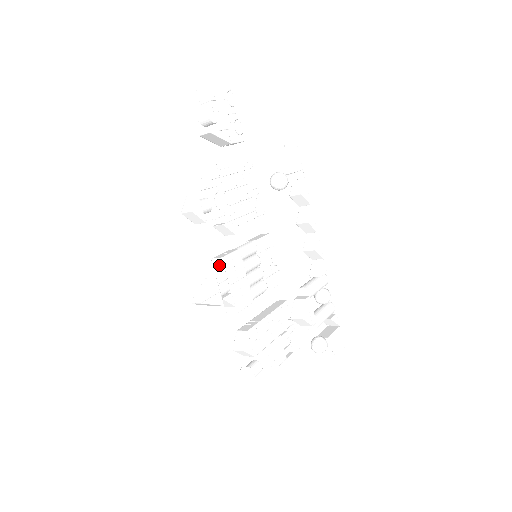
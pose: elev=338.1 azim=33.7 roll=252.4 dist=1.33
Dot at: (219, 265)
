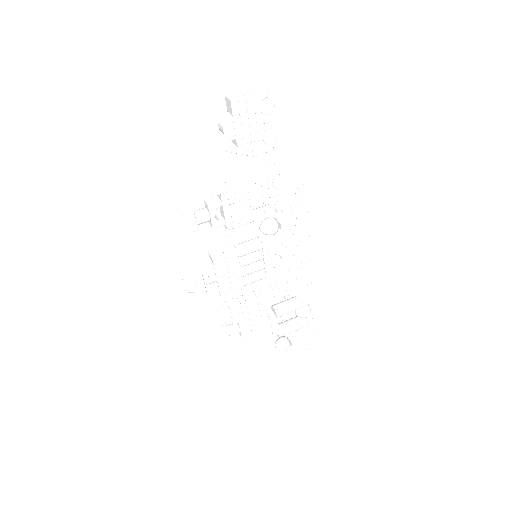
Dot at: (211, 261)
